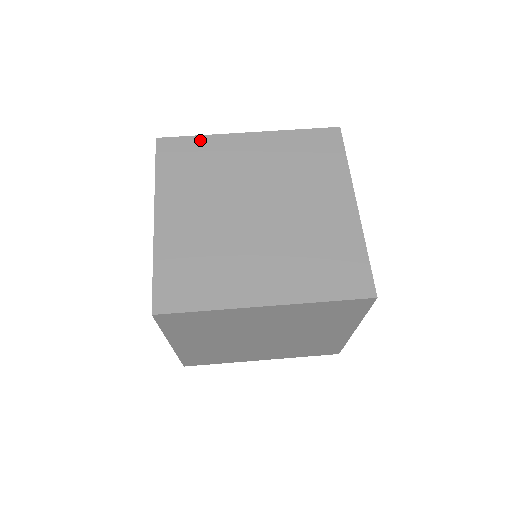
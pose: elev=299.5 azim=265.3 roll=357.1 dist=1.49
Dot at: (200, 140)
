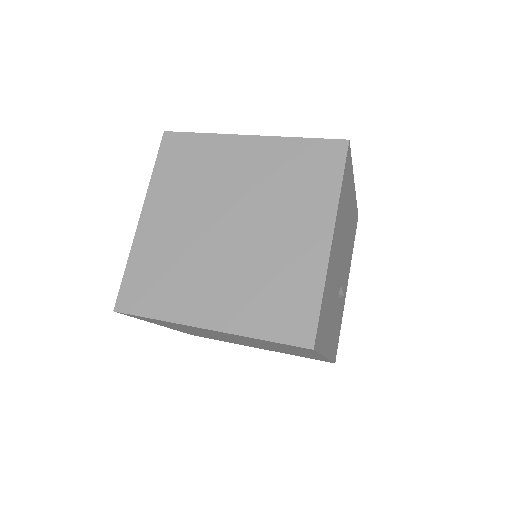
Dot at: (202, 139)
